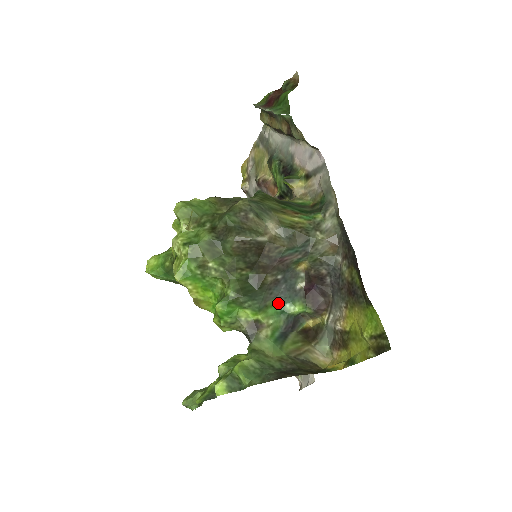
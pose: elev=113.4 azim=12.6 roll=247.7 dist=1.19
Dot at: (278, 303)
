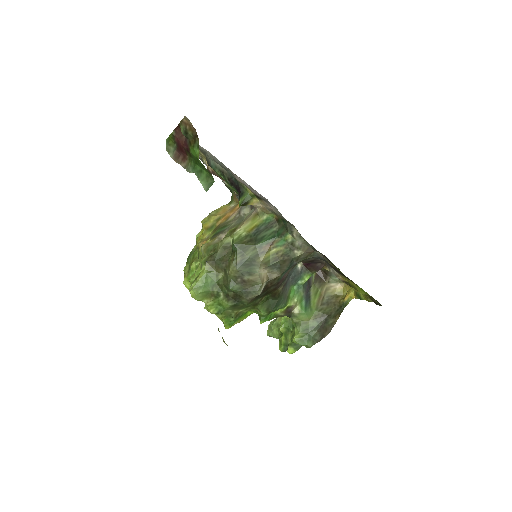
Dot at: (293, 286)
